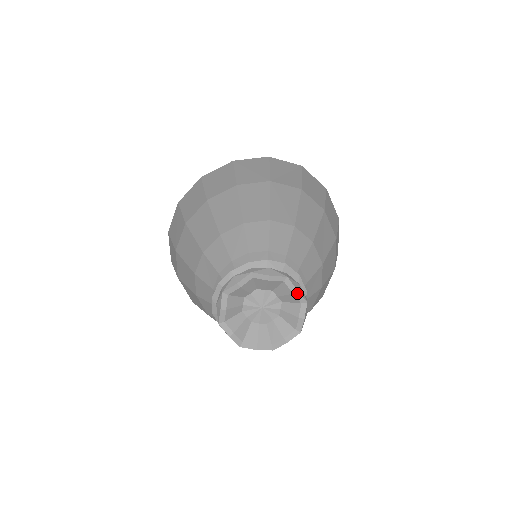
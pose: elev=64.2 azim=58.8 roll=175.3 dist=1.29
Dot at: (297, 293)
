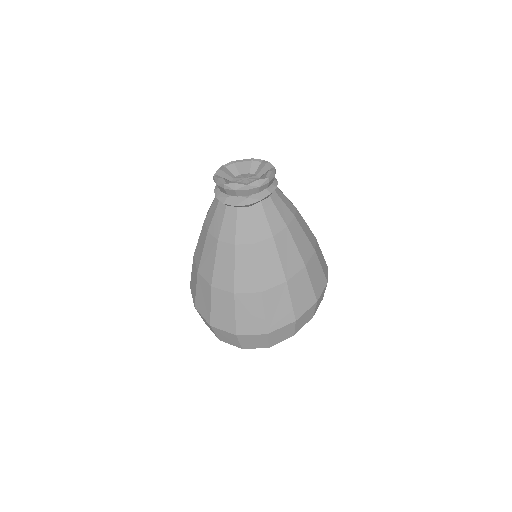
Dot at: (254, 159)
